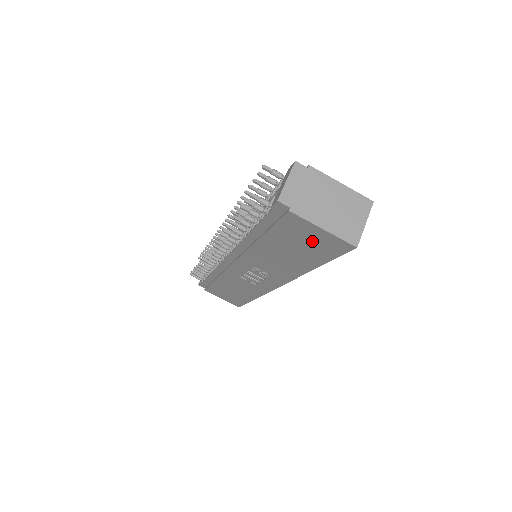
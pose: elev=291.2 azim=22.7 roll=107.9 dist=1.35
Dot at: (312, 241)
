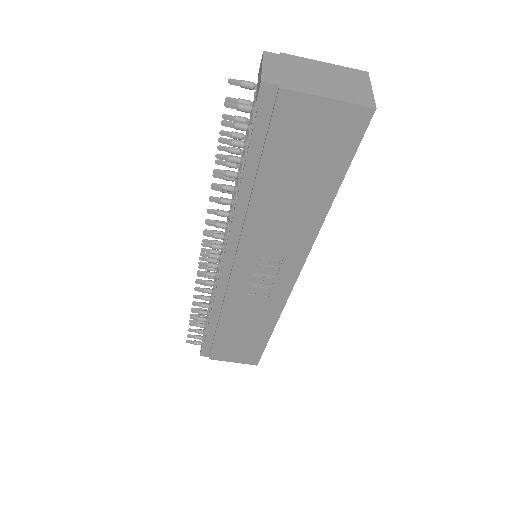
Dot at: (319, 138)
